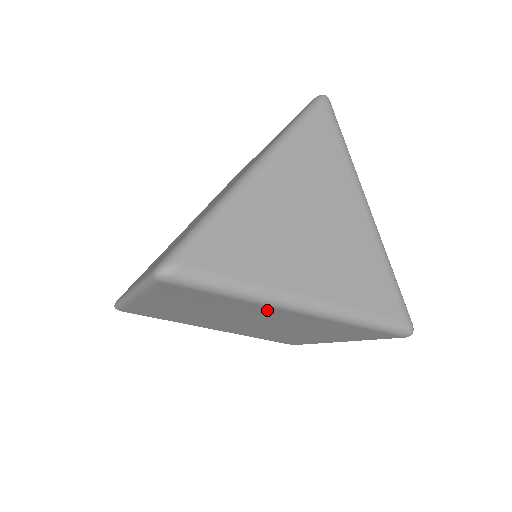
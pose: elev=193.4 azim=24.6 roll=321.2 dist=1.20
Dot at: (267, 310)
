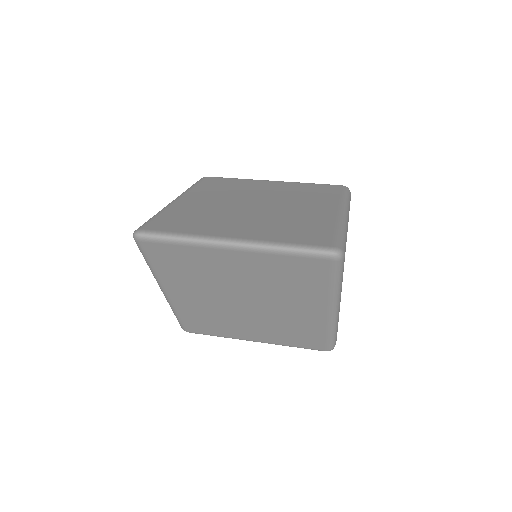
Dot at: (315, 303)
